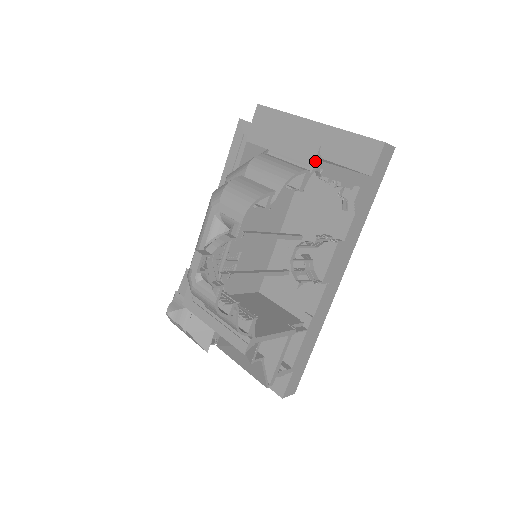
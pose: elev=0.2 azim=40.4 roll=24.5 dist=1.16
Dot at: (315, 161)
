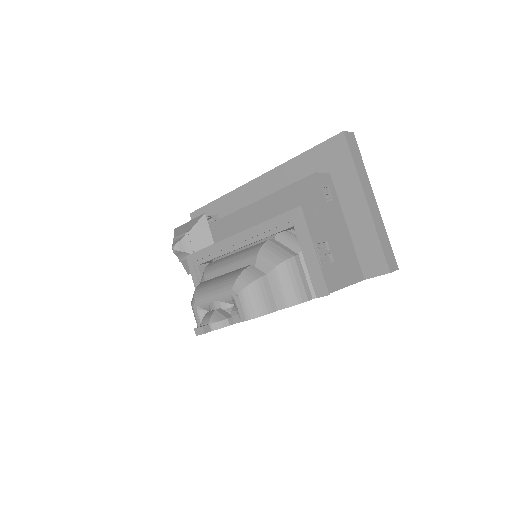
Dot at: occluded
